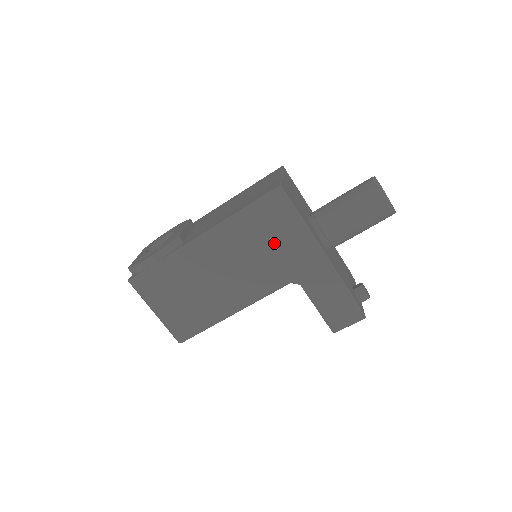
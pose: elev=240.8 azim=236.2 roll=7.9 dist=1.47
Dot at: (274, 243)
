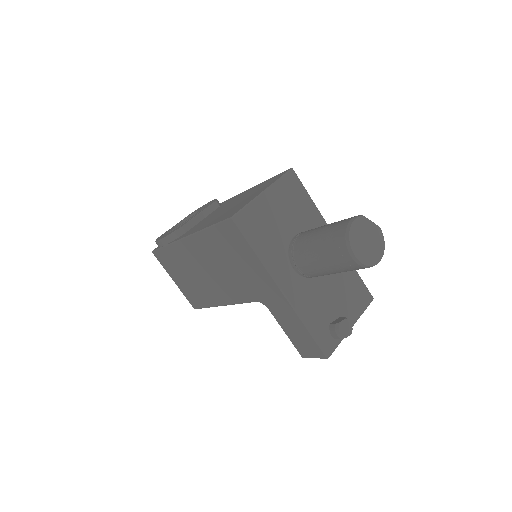
Dot at: (238, 264)
